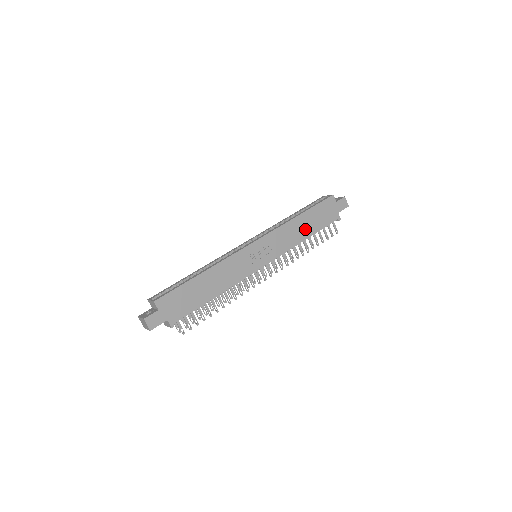
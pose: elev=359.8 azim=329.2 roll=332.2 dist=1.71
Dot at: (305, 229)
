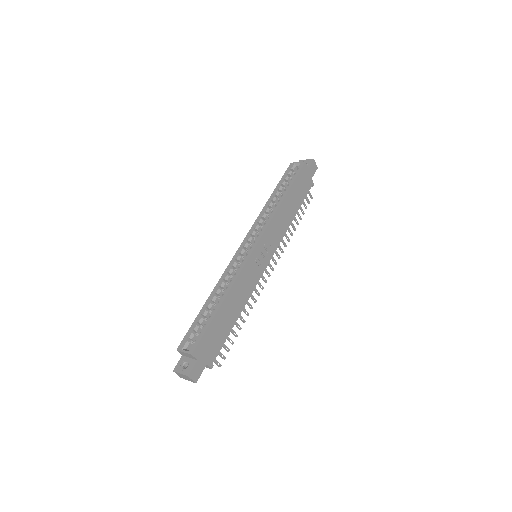
Dot at: (291, 210)
